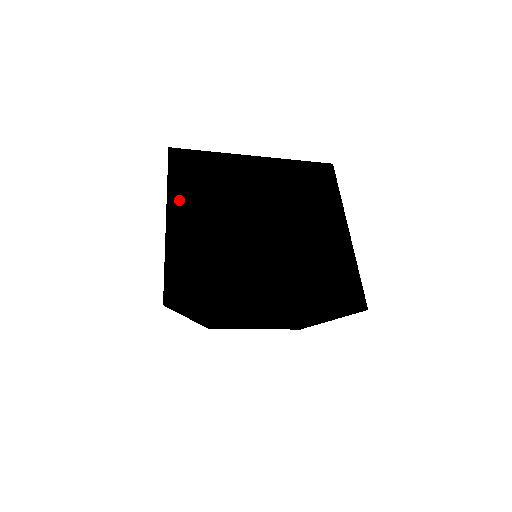
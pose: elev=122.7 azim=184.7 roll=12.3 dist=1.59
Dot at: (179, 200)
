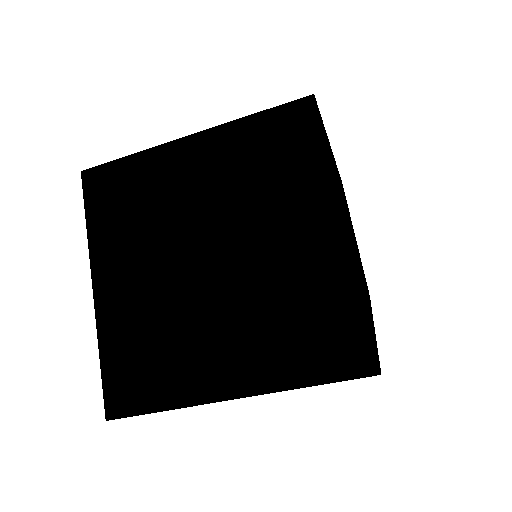
Dot at: (103, 256)
